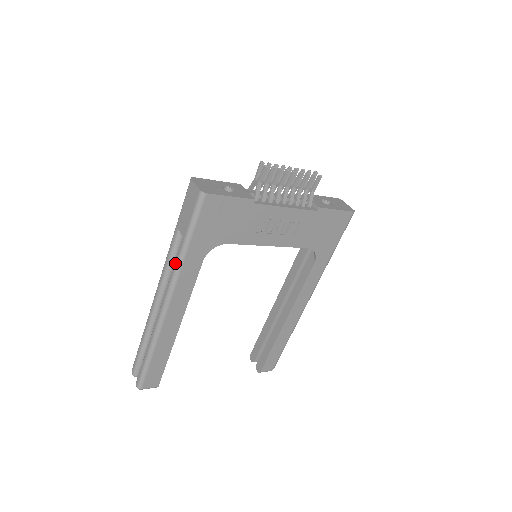
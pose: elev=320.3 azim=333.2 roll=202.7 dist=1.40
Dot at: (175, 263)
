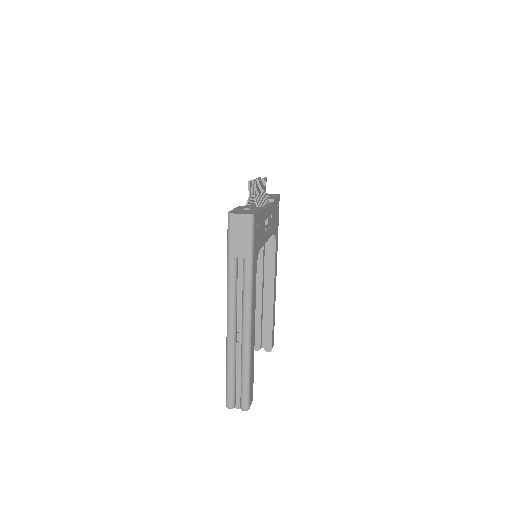
Dot at: (246, 282)
